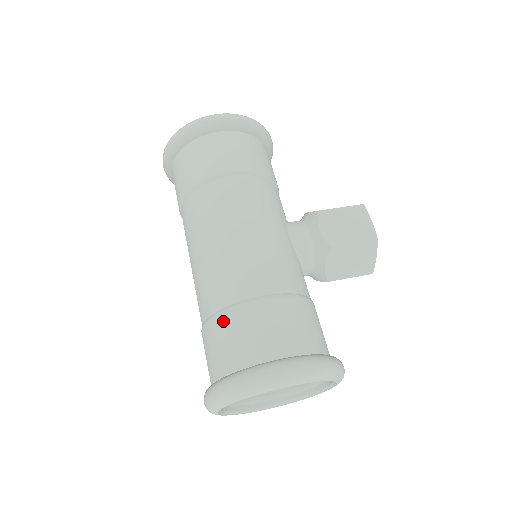
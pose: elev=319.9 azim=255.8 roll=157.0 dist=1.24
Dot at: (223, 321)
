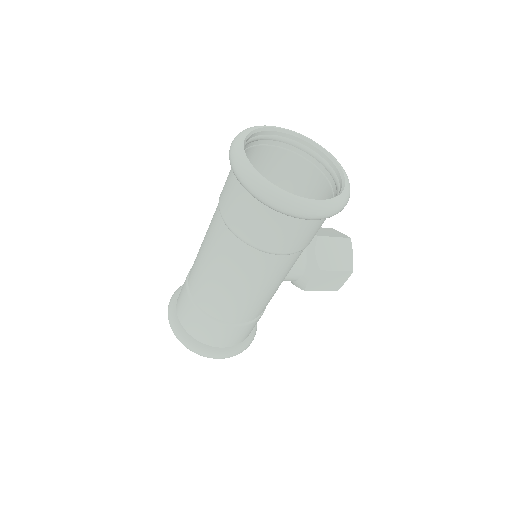
Dot at: occluded
